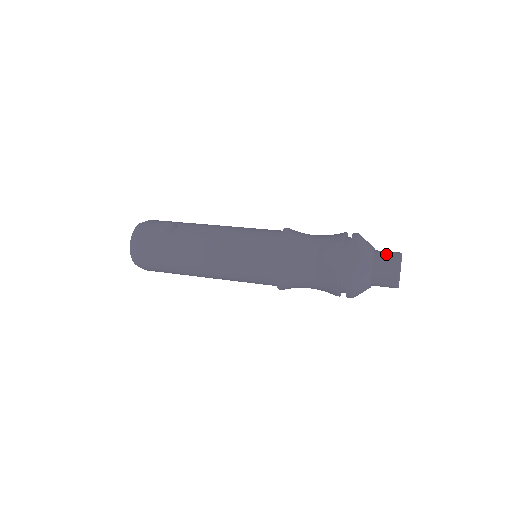
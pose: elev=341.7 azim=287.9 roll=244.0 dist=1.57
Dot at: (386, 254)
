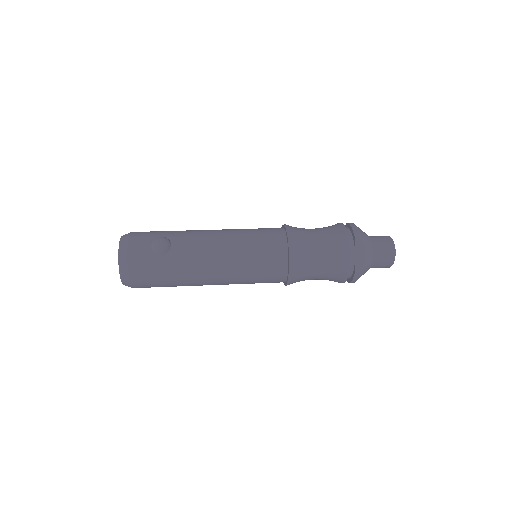
Dot at: (381, 242)
